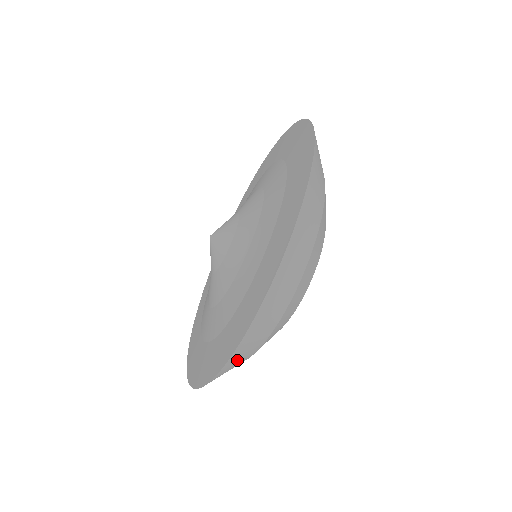
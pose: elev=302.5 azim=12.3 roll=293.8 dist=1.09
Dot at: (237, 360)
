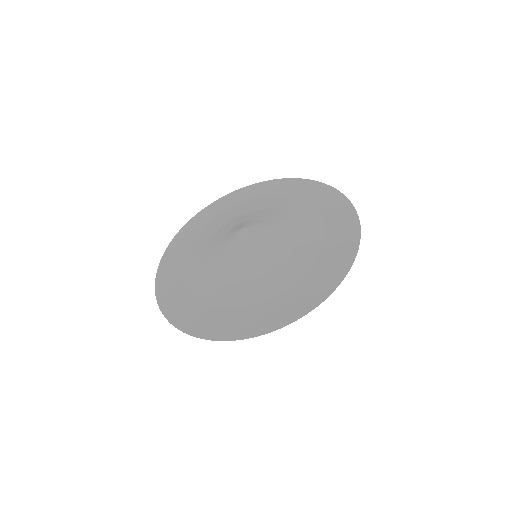
Dot at: occluded
